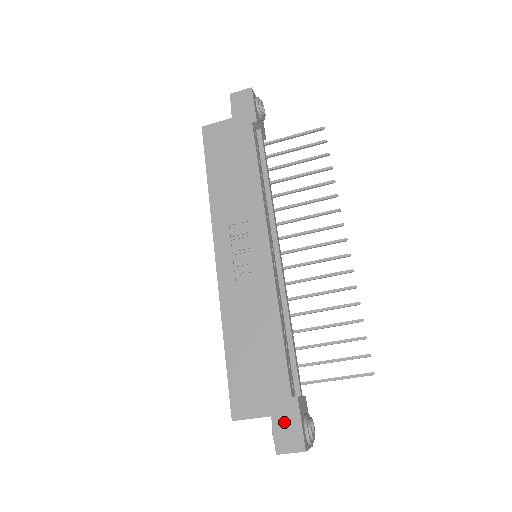
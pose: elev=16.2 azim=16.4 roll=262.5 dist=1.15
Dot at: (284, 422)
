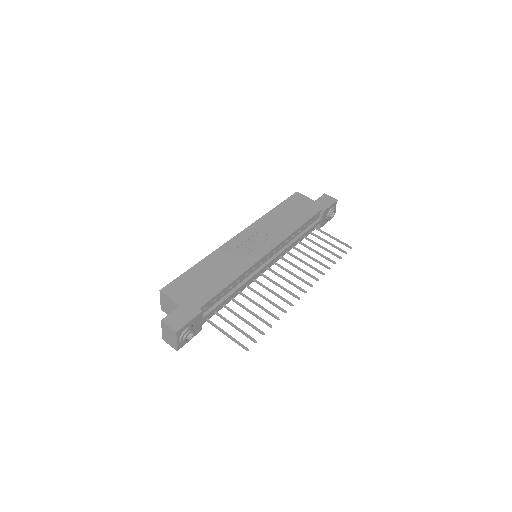
Dot at: (183, 313)
